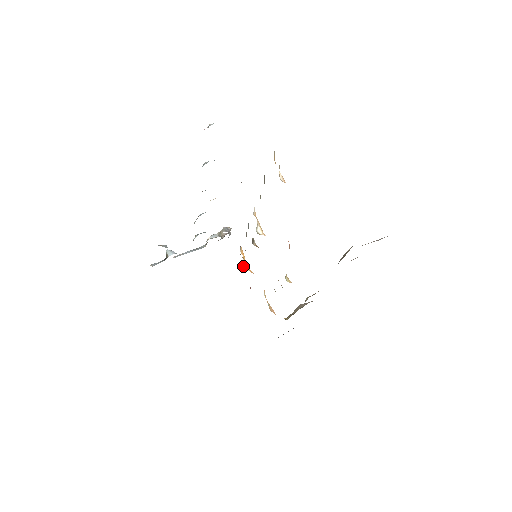
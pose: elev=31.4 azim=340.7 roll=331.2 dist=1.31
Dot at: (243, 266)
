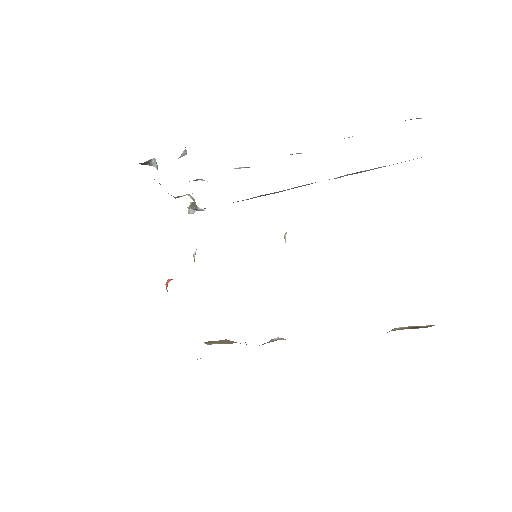
Dot at: (194, 253)
